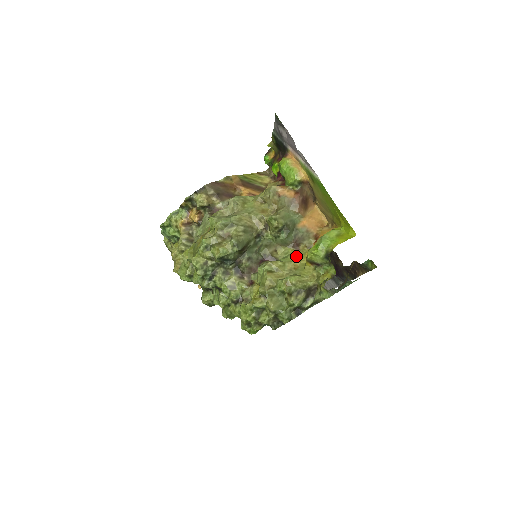
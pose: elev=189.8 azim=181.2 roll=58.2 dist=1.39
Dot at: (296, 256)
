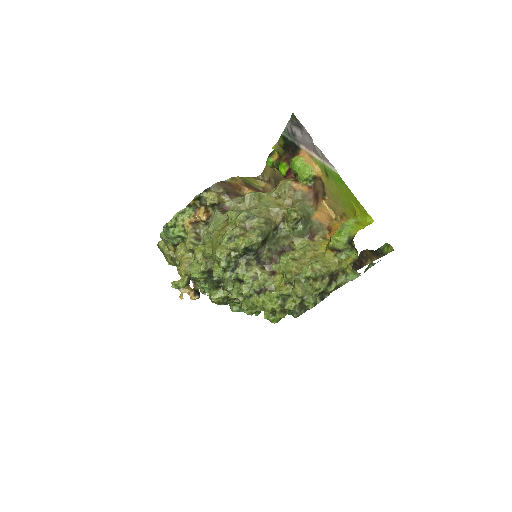
Dot at: (313, 246)
